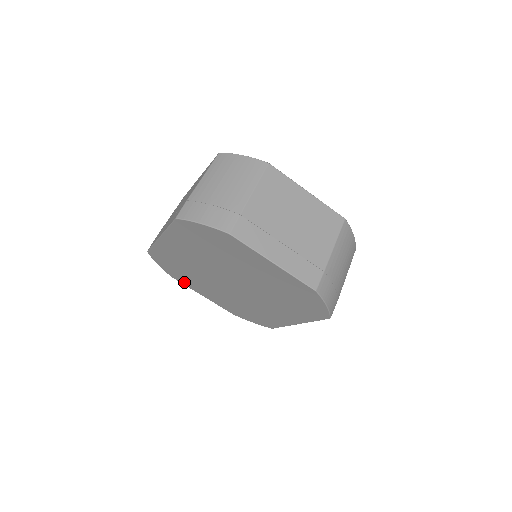
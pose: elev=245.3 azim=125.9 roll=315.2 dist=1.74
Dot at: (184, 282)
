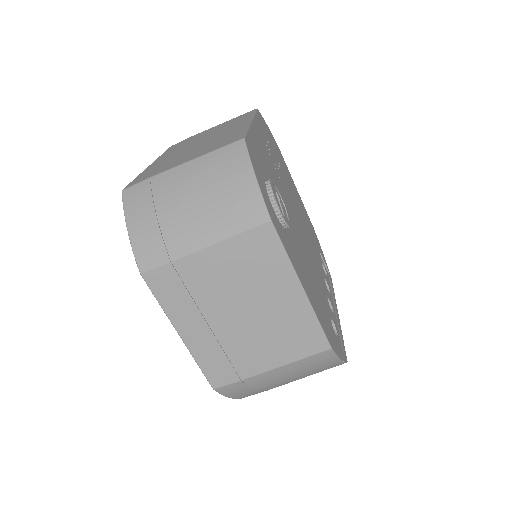
Dot at: occluded
